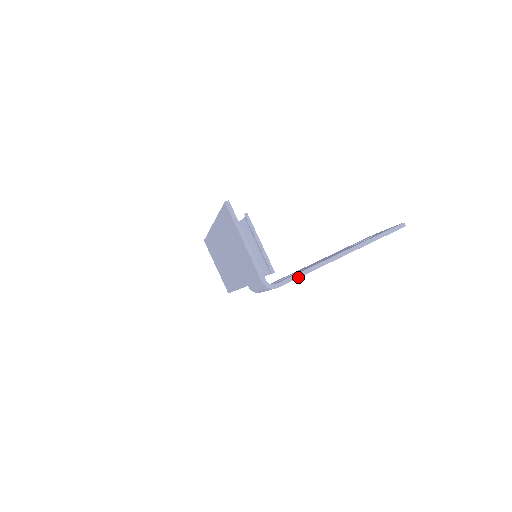
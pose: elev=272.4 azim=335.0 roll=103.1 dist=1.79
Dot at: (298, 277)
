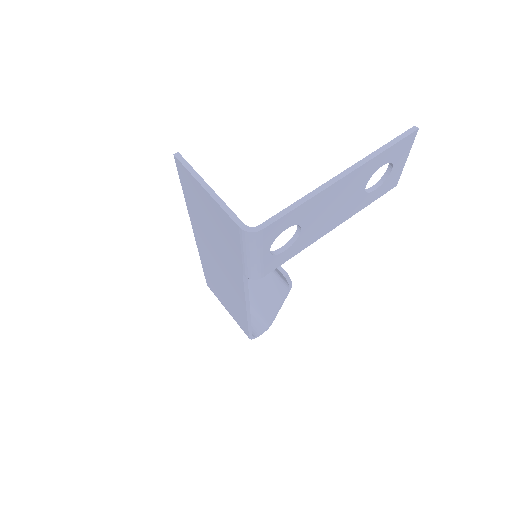
Dot at: (288, 211)
